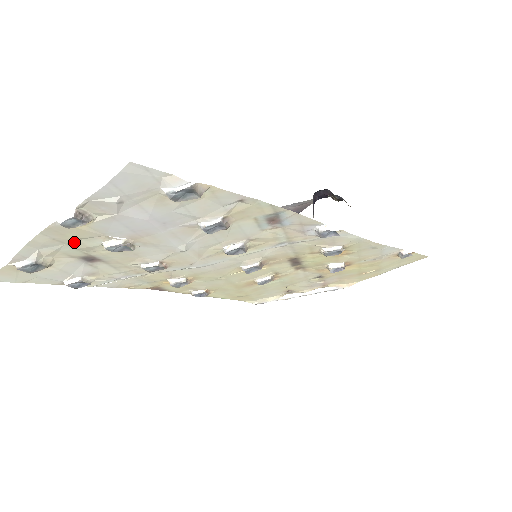
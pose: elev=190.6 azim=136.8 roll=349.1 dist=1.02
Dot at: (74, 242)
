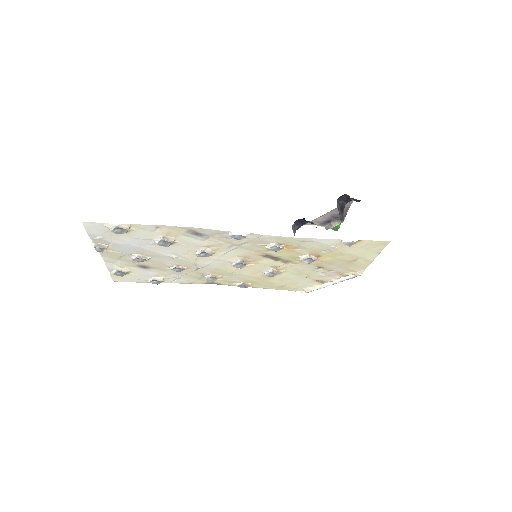
Dot at: (122, 259)
